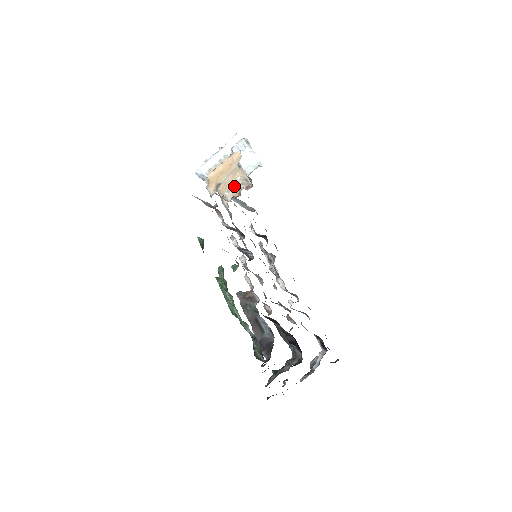
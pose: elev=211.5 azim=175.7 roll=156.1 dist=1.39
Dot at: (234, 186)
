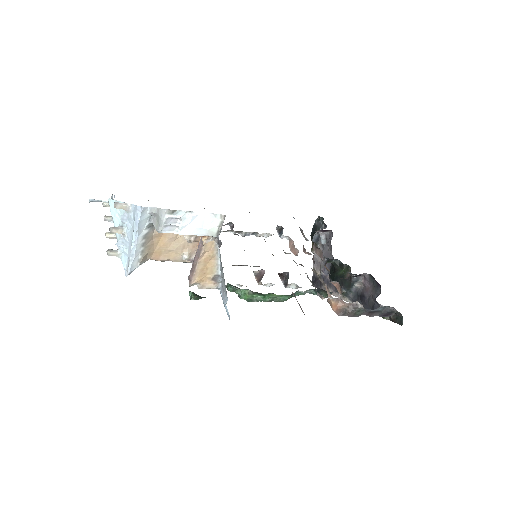
Dot at: (186, 245)
